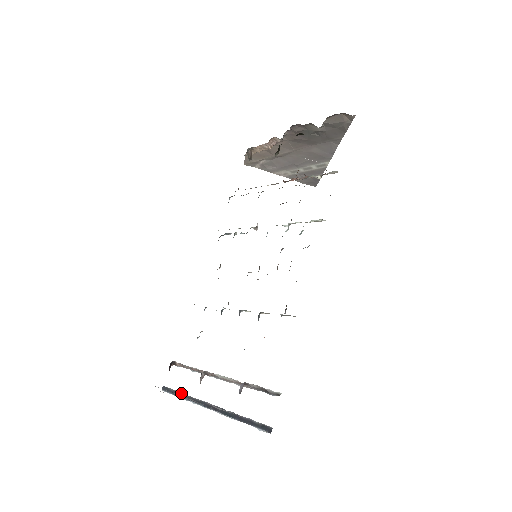
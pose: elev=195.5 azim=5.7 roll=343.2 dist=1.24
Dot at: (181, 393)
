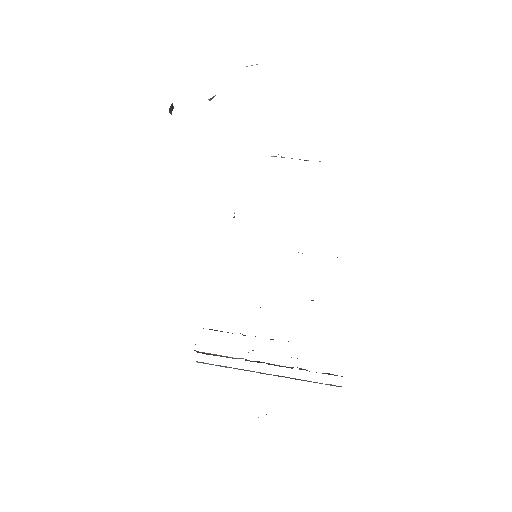
Dot at: (226, 367)
